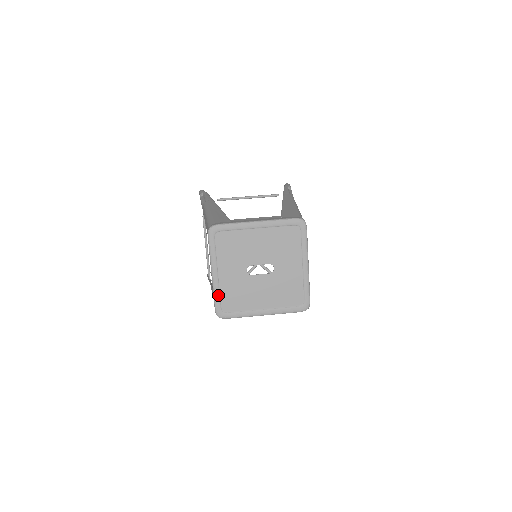
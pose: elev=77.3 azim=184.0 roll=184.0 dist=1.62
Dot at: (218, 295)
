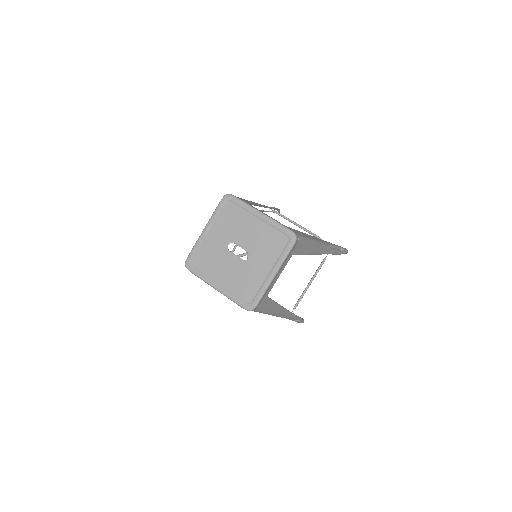
Dot at: (196, 248)
